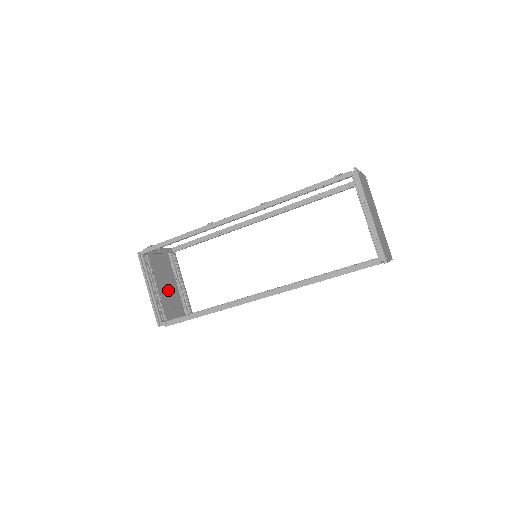
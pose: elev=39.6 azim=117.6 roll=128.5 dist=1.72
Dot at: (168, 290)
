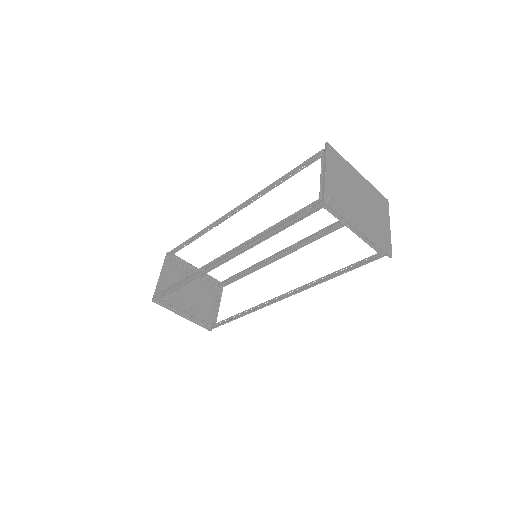
Dot at: (193, 293)
